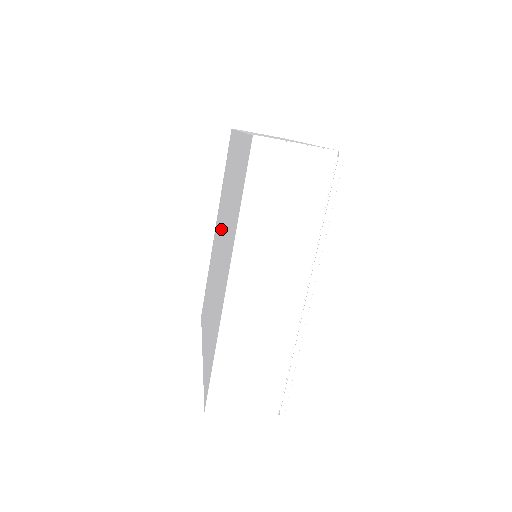
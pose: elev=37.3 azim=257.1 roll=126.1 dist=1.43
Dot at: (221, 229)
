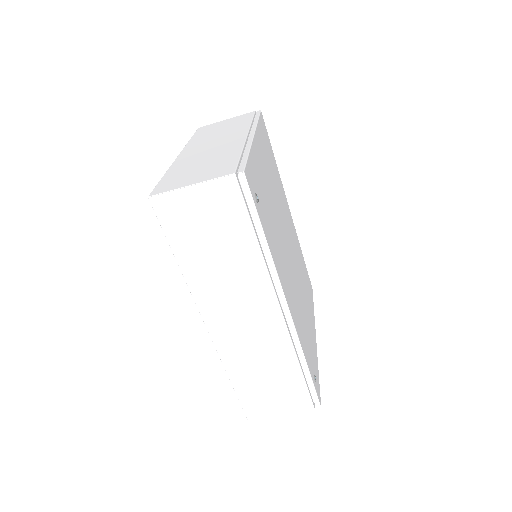
Dot at: occluded
